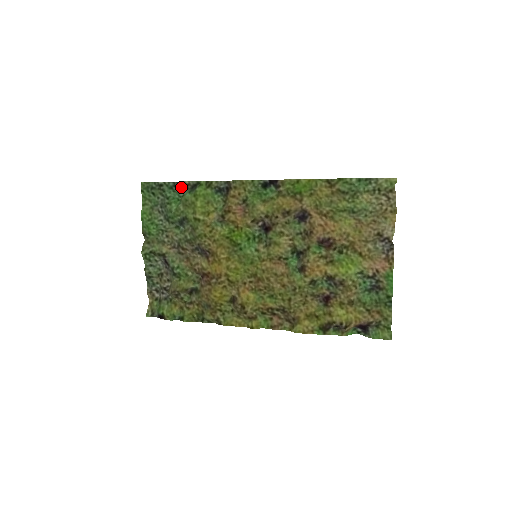
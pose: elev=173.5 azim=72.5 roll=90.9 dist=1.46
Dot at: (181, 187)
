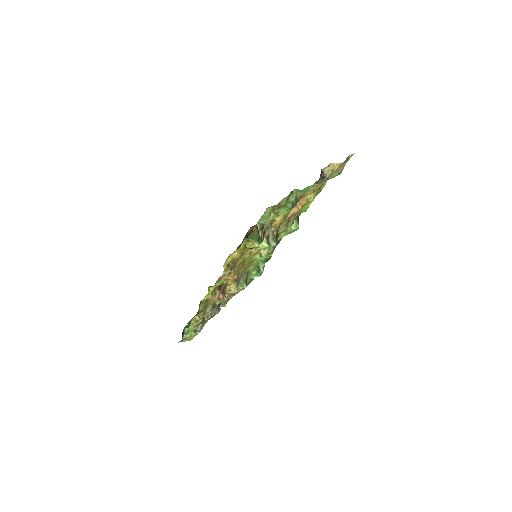
Dot at: occluded
